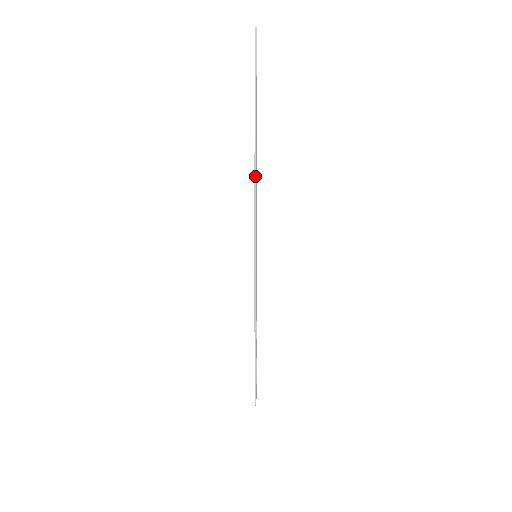
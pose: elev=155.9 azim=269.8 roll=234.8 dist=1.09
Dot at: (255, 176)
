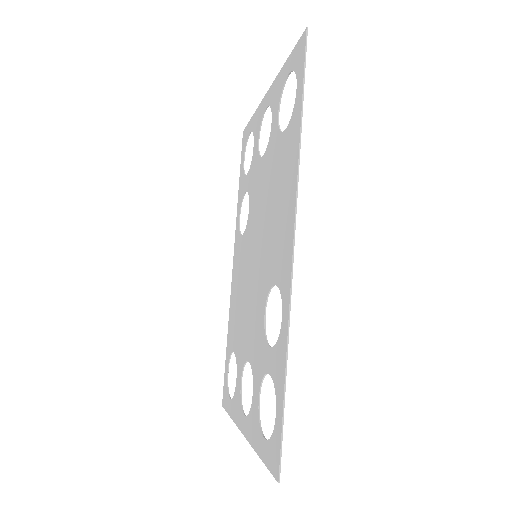
Dot at: (280, 71)
